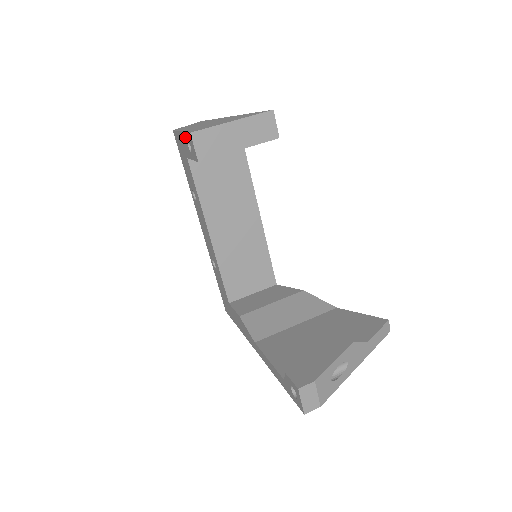
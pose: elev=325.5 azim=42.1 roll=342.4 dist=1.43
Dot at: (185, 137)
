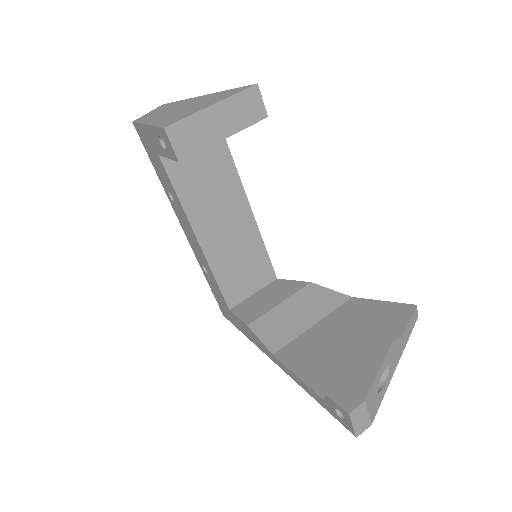
Dot at: (155, 132)
